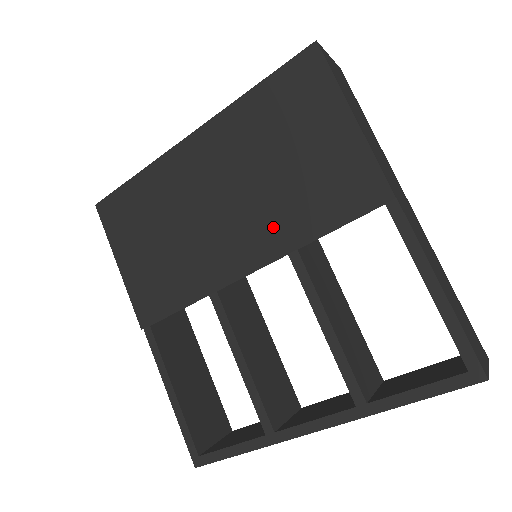
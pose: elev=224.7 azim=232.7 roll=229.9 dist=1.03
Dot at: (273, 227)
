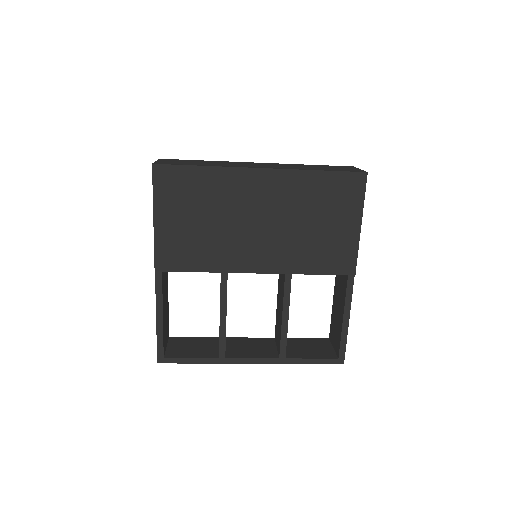
Dot at: (286, 256)
